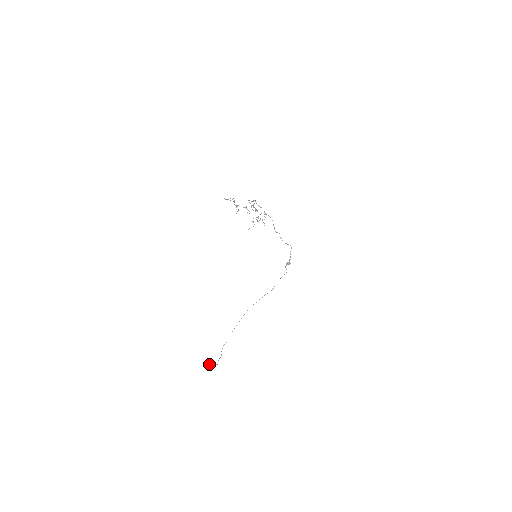
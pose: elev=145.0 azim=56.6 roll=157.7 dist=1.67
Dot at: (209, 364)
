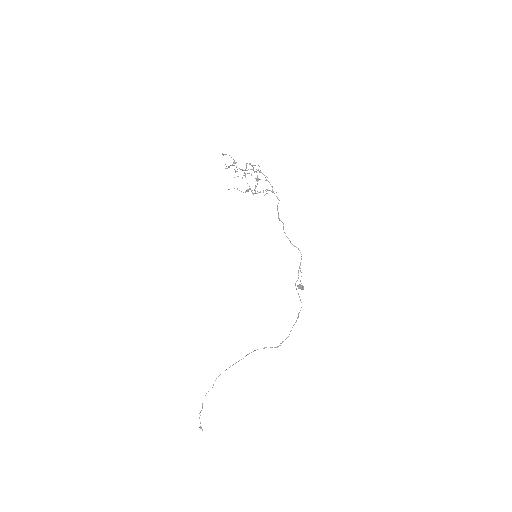
Dot at: (199, 427)
